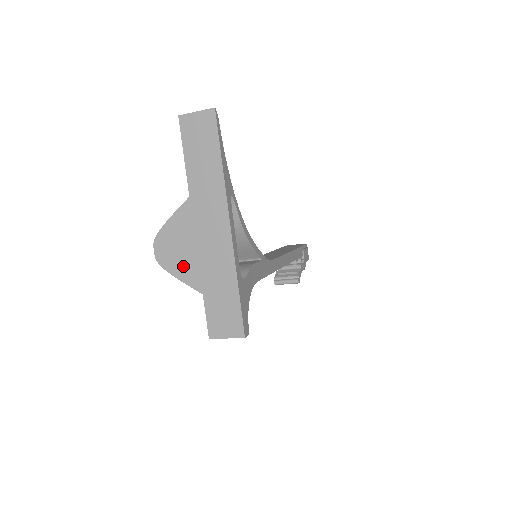
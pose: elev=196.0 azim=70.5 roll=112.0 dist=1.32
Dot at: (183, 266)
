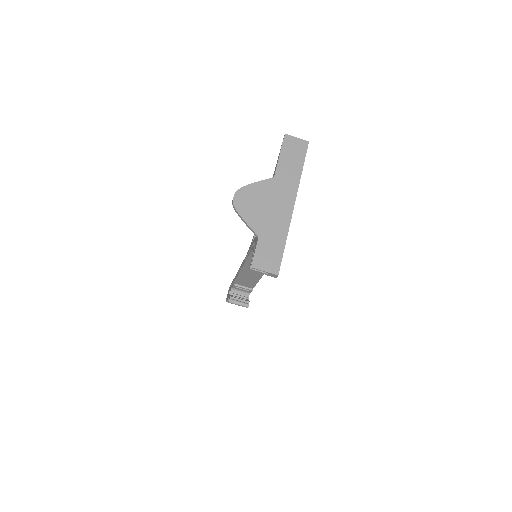
Dot at: (252, 214)
